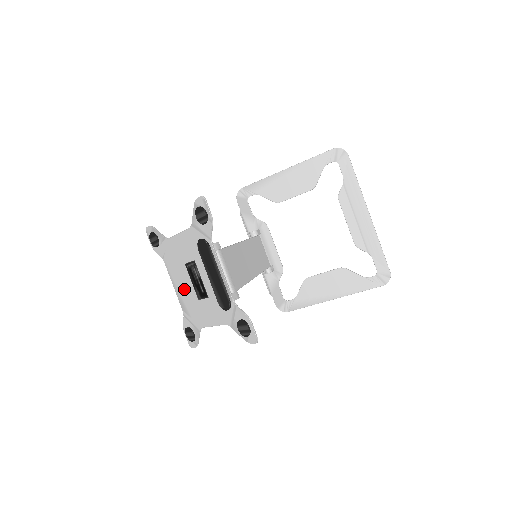
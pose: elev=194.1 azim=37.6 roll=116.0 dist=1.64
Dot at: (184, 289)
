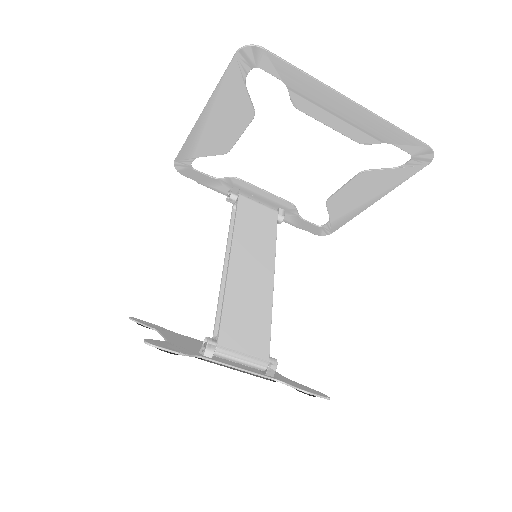
Dot at: occluded
